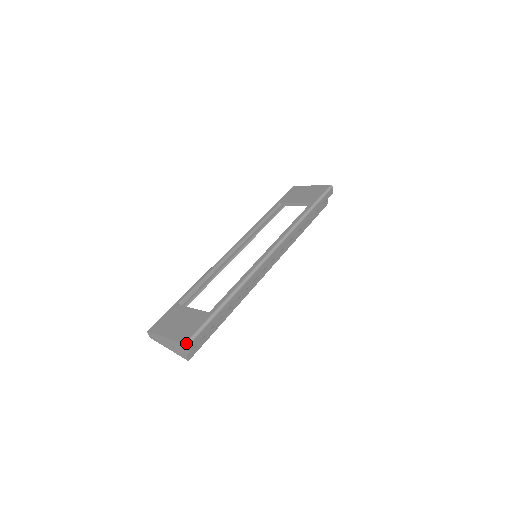
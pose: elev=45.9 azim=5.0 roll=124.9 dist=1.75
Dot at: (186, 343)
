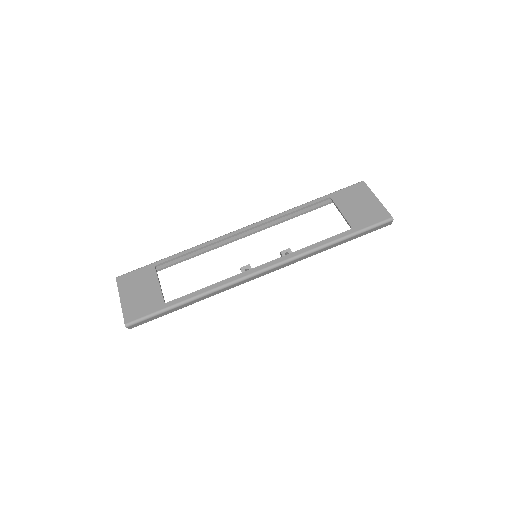
Dot at: (126, 324)
